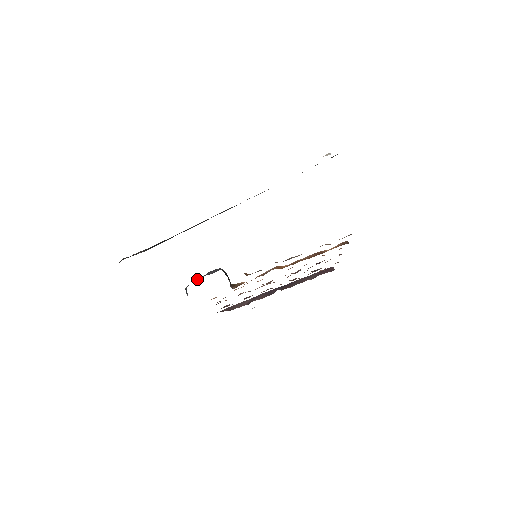
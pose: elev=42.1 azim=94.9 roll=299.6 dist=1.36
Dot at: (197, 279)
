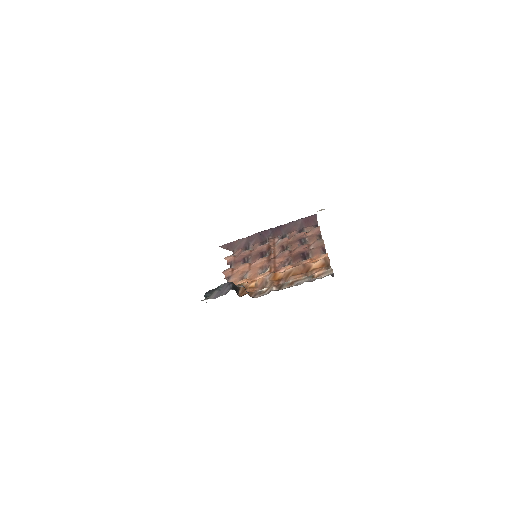
Dot at: (214, 298)
